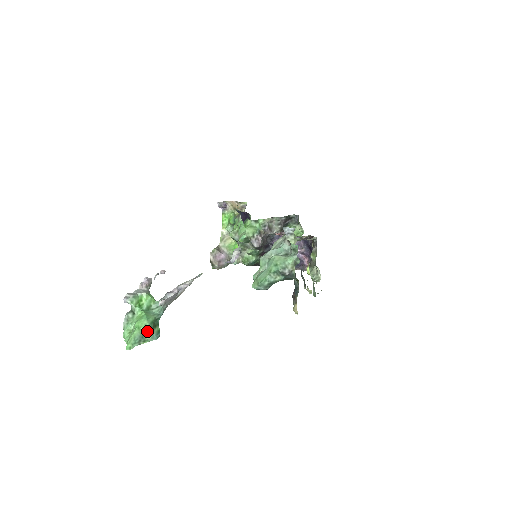
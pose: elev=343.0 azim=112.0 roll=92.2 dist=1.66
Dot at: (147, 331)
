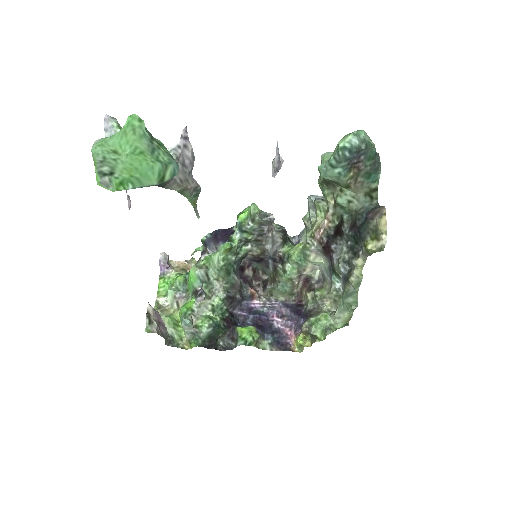
Dot at: occluded
